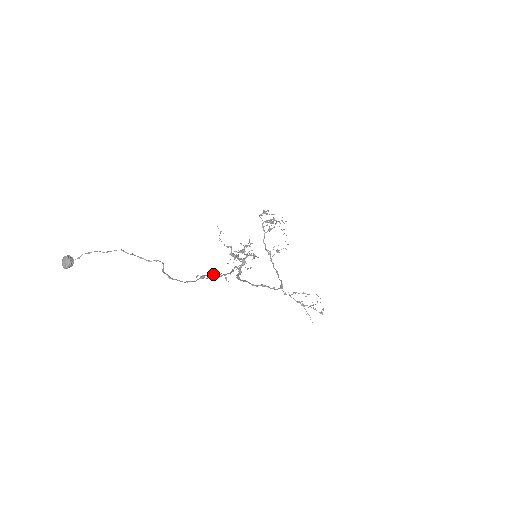
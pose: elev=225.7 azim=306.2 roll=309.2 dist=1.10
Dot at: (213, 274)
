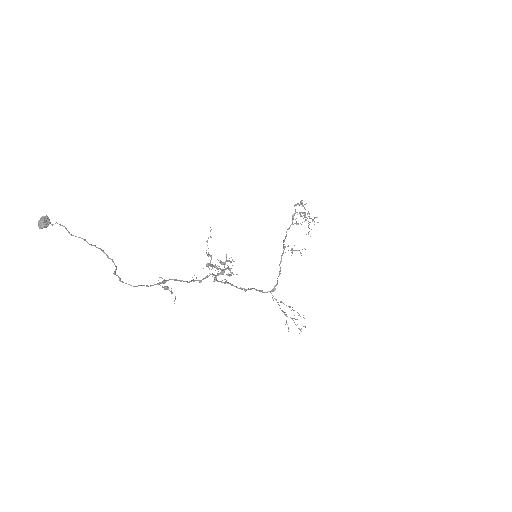
Dot at: (167, 288)
